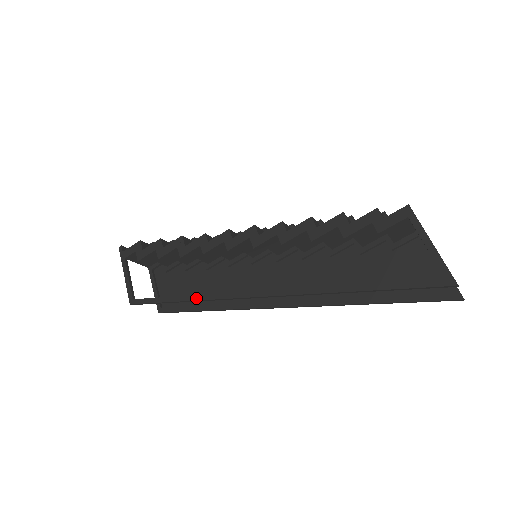
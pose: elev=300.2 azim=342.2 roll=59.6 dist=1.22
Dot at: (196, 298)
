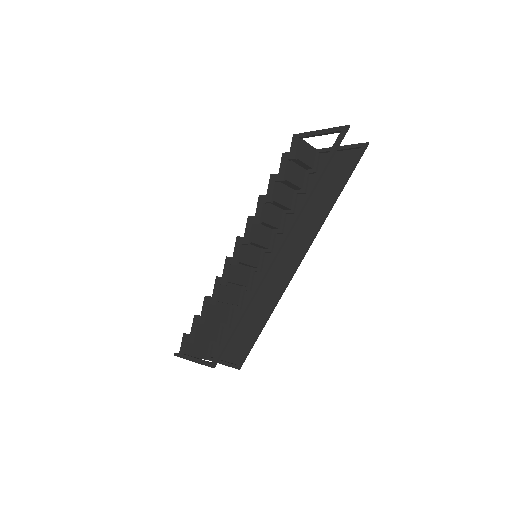
Dot at: (245, 305)
